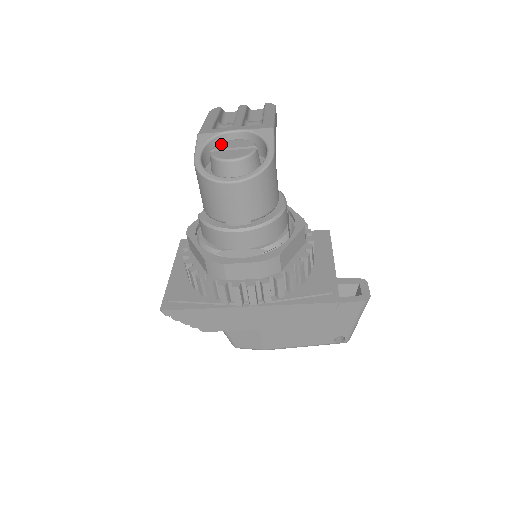
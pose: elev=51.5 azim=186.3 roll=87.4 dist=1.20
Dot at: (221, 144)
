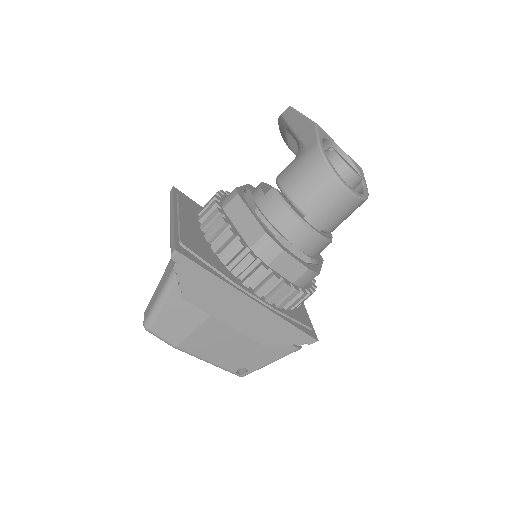
Dot at: occluded
